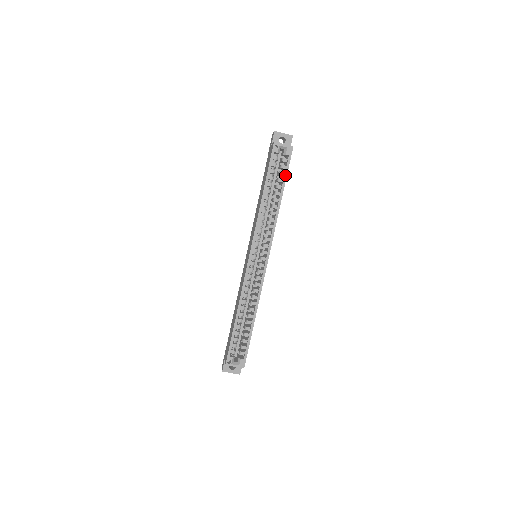
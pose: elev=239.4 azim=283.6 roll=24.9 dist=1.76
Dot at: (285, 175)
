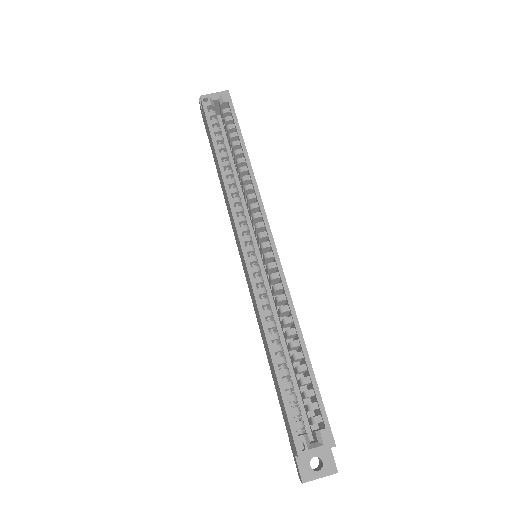
Dot at: (236, 125)
